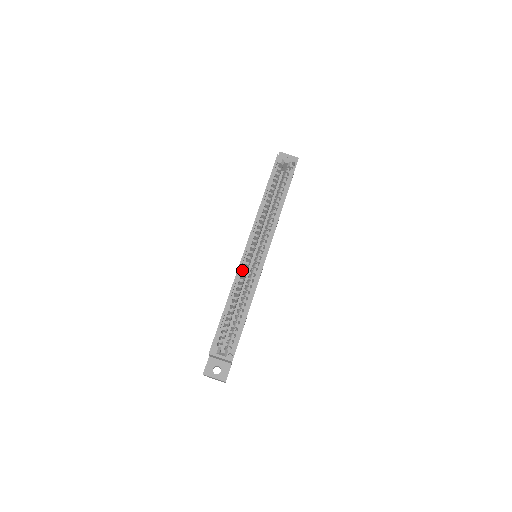
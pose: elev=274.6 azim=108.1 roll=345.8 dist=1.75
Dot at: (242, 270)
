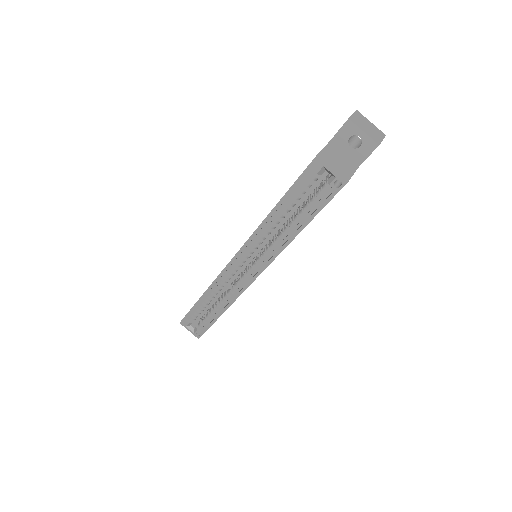
Dot at: (226, 274)
